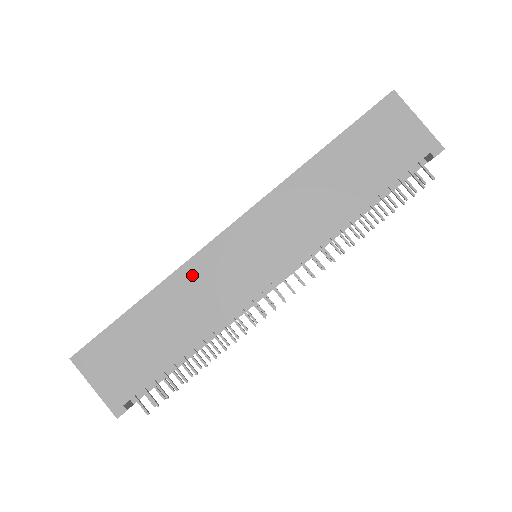
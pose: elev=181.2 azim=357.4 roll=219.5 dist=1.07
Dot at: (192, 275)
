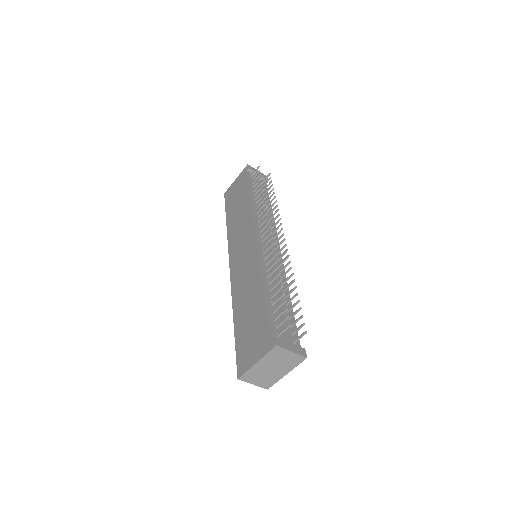
Dot at: (237, 287)
